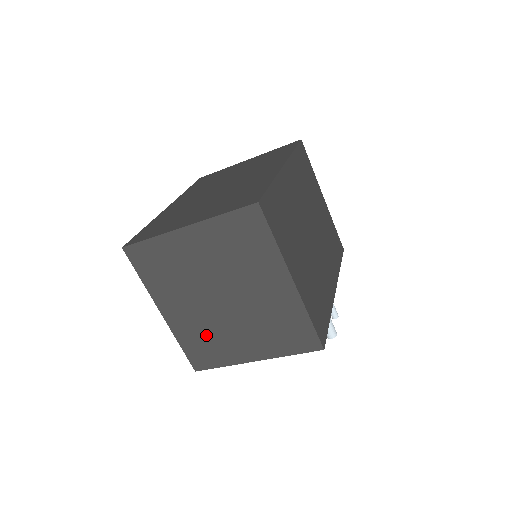
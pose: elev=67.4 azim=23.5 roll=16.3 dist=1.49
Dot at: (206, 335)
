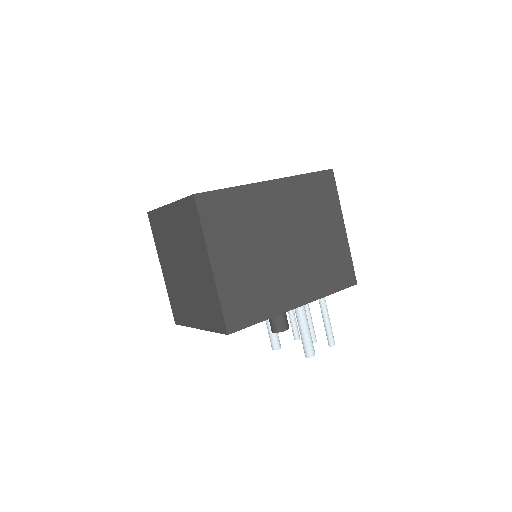
Dot at: (178, 295)
